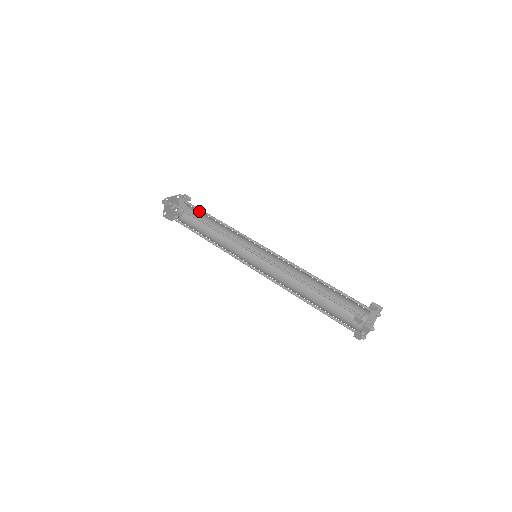
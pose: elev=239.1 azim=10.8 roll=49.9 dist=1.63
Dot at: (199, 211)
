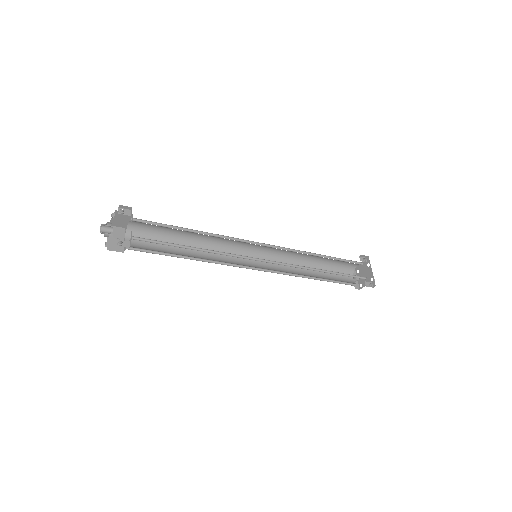
Dot at: (160, 226)
